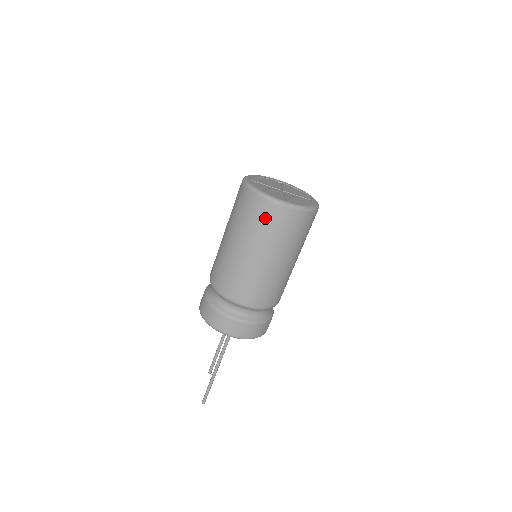
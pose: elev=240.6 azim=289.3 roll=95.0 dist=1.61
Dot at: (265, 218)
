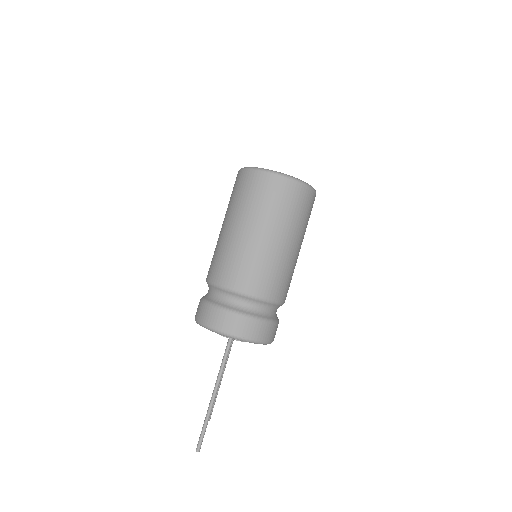
Dot at: (259, 190)
